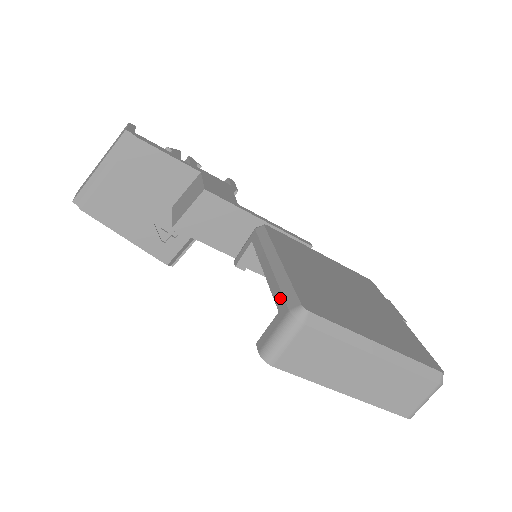
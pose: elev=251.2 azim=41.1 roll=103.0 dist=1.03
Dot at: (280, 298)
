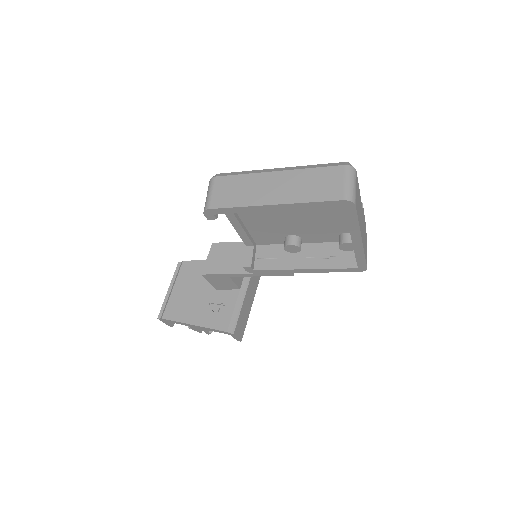
Dot at: occluded
